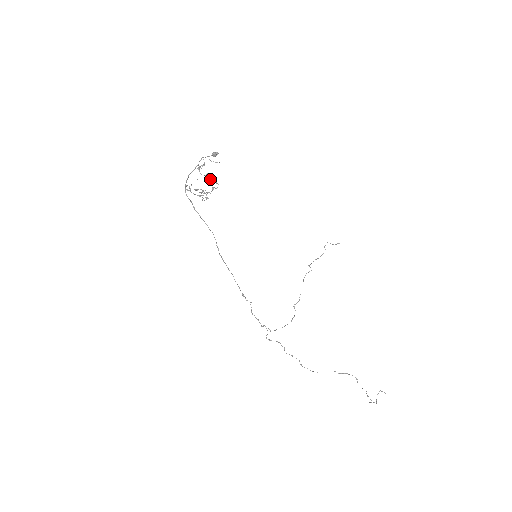
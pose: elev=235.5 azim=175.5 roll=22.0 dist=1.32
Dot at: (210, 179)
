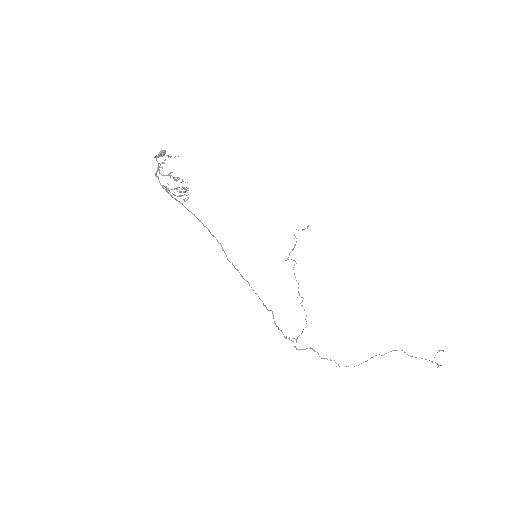
Dot at: (177, 178)
